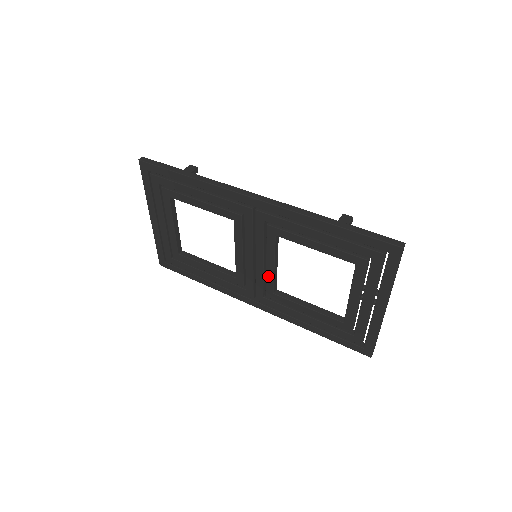
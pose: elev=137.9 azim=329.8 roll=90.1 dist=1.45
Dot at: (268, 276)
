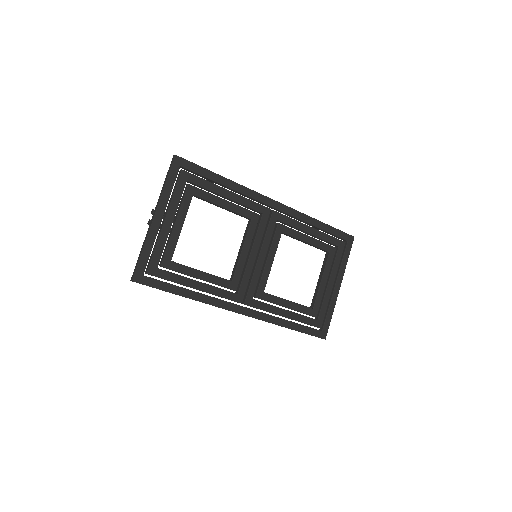
Dot at: (265, 273)
